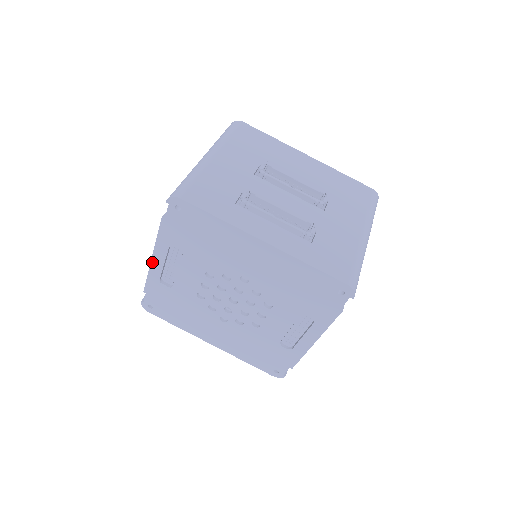
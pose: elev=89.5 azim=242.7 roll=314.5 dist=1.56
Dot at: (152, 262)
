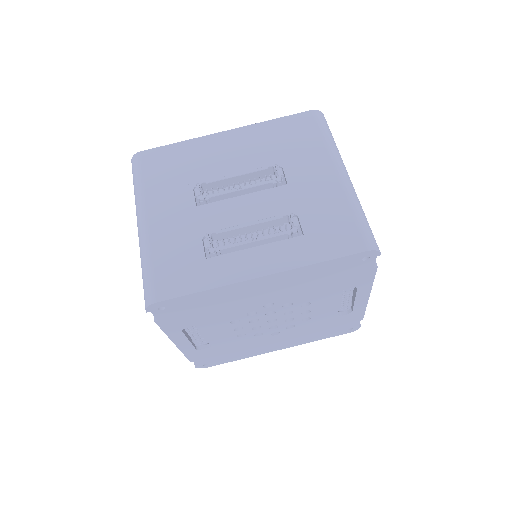
Dot at: (178, 346)
